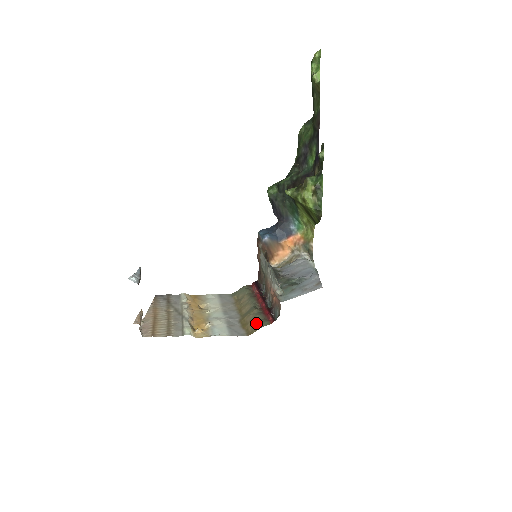
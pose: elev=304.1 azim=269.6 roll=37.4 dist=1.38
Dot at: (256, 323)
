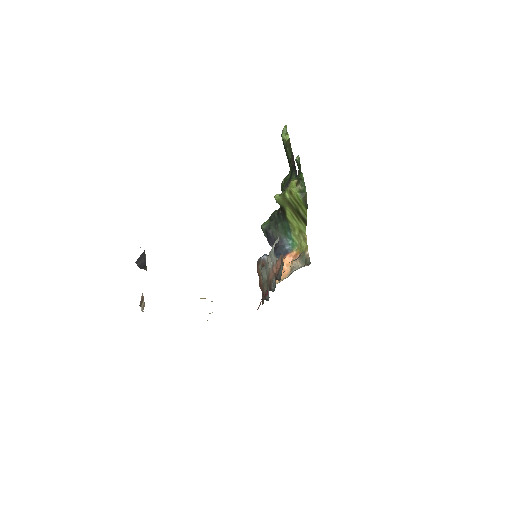
Dot at: occluded
